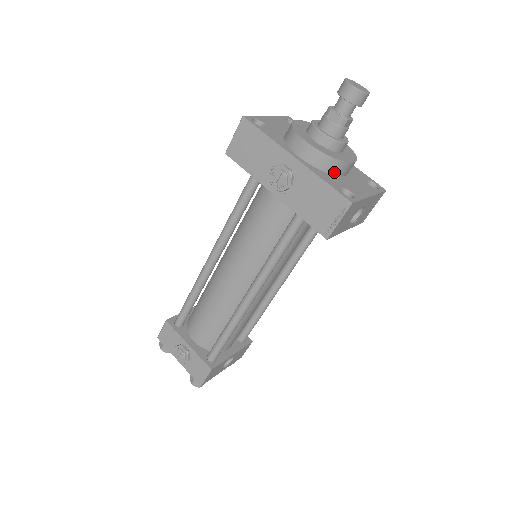
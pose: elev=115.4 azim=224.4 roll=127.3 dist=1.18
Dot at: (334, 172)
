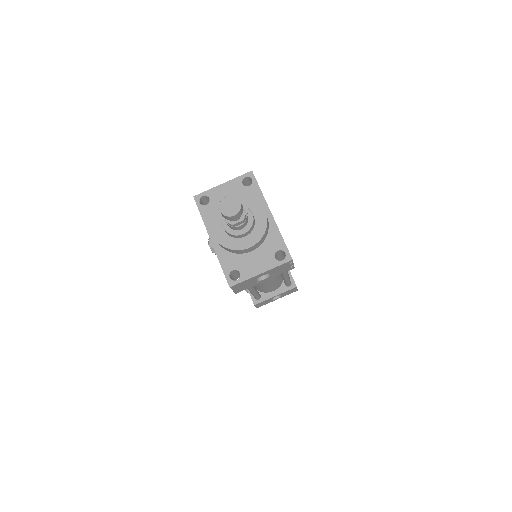
Dot at: (237, 253)
